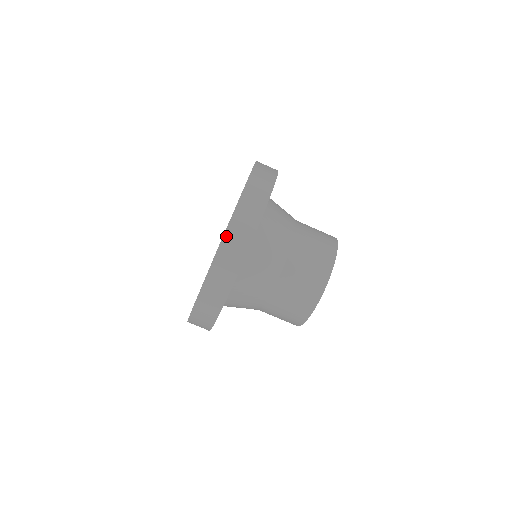
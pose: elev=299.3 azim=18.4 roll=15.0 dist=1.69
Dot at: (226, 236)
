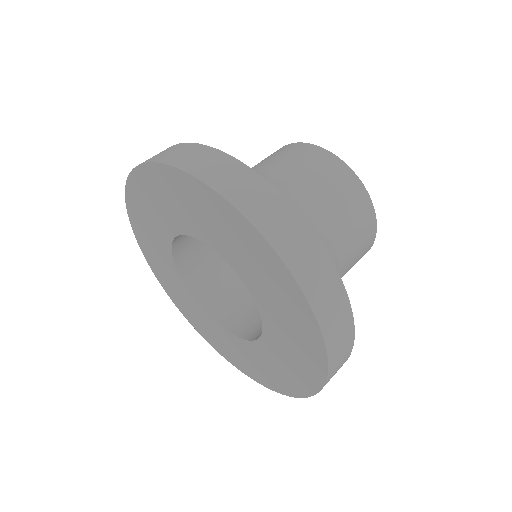
Dot at: (321, 321)
